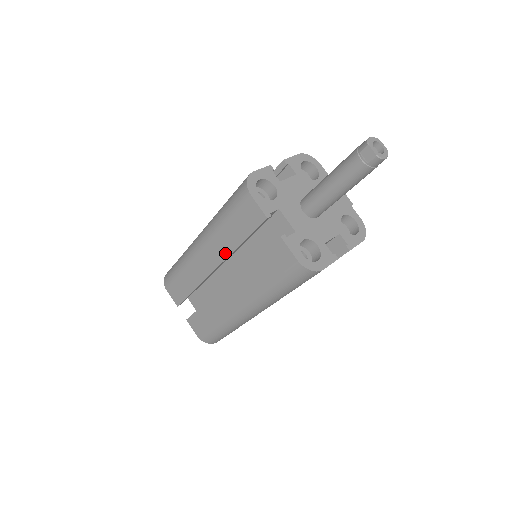
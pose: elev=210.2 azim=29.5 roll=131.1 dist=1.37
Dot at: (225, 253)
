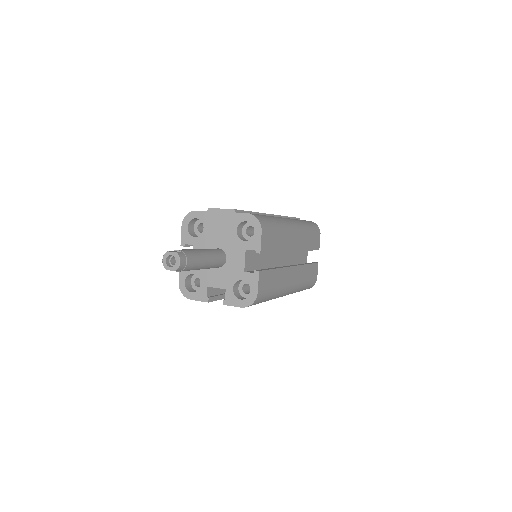
Dot at: occluded
